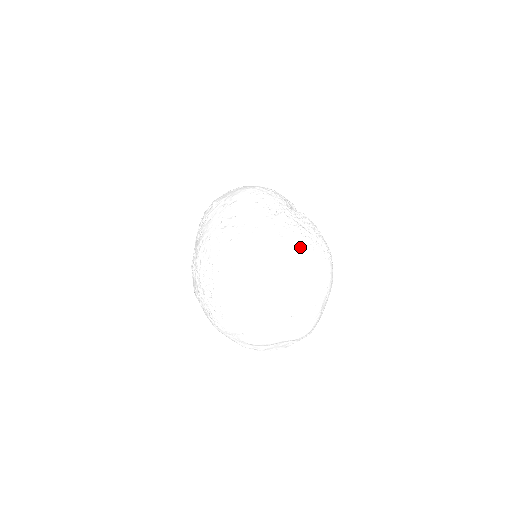
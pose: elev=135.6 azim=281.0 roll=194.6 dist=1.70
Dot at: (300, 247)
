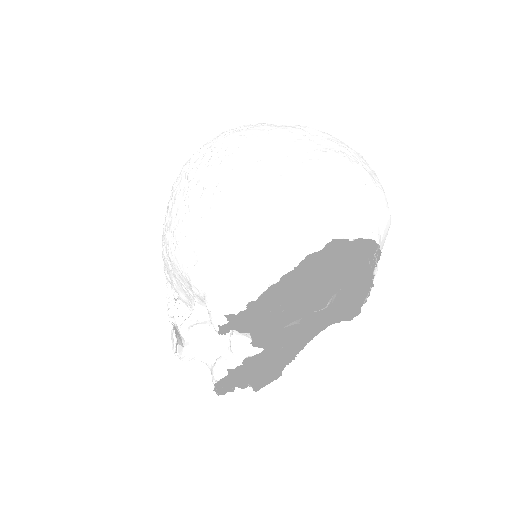
Dot at: occluded
